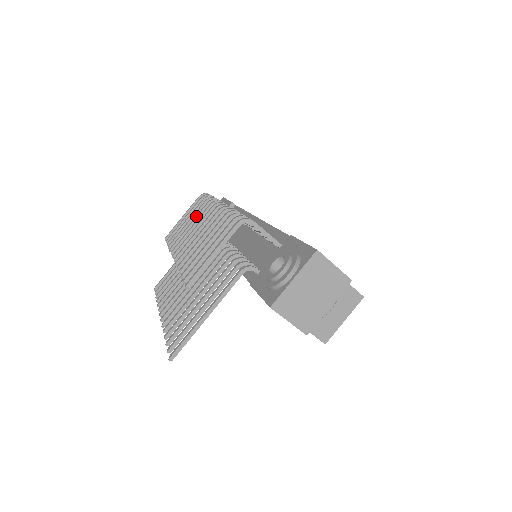
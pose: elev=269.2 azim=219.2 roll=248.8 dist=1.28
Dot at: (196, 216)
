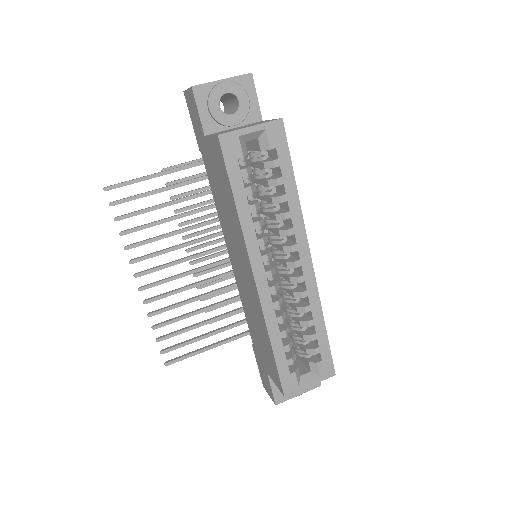
Dot at: occluded
